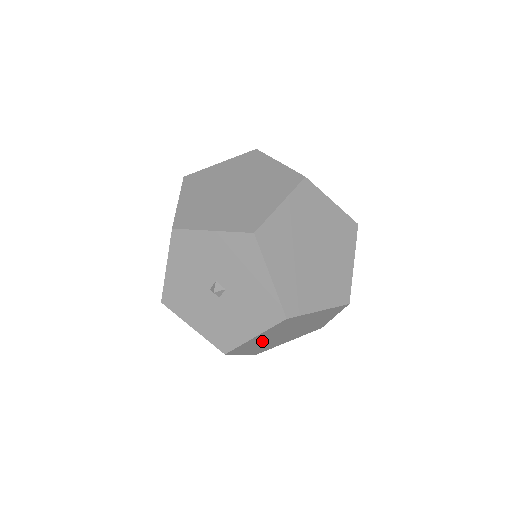
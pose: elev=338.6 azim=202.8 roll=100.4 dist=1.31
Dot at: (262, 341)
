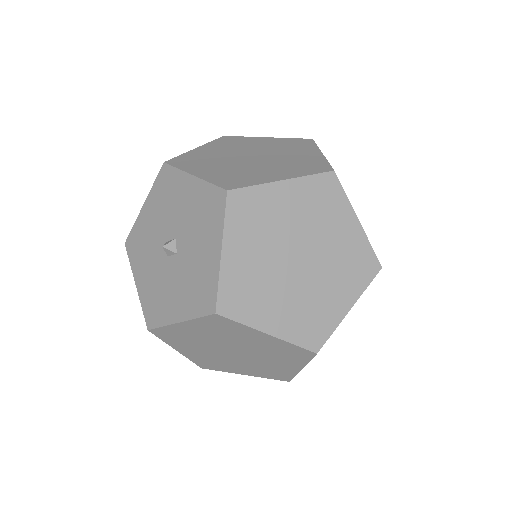
Dot at: (264, 281)
